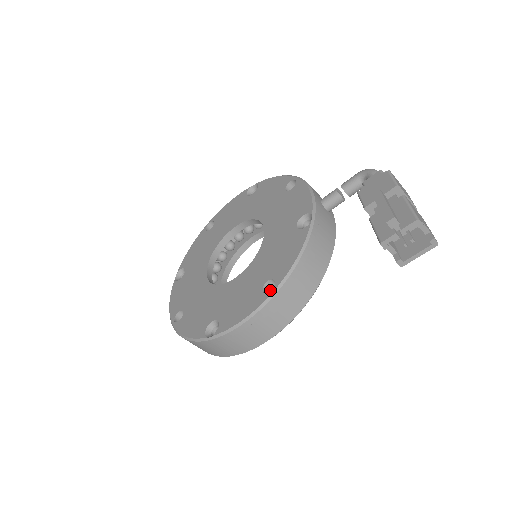
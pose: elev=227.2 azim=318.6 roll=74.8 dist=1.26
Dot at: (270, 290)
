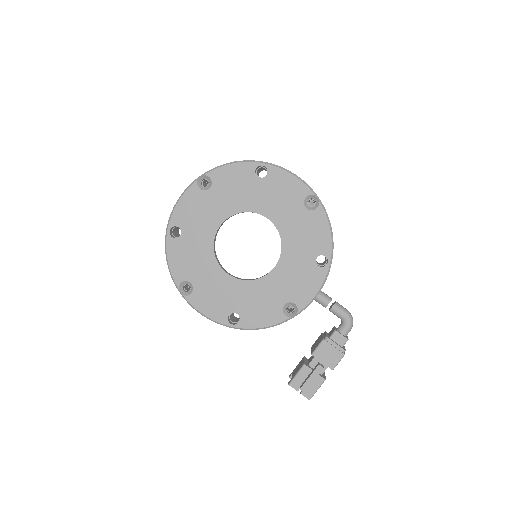
Dot at: occluded
